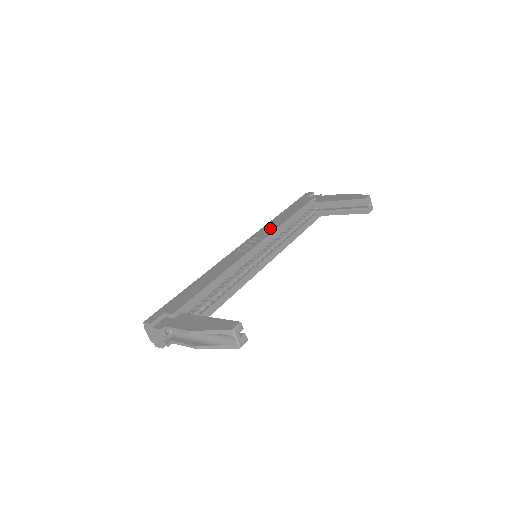
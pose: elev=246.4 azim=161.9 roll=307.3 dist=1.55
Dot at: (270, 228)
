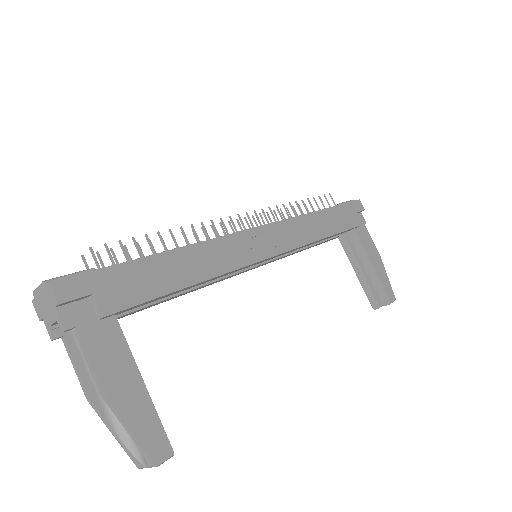
Dot at: (301, 234)
